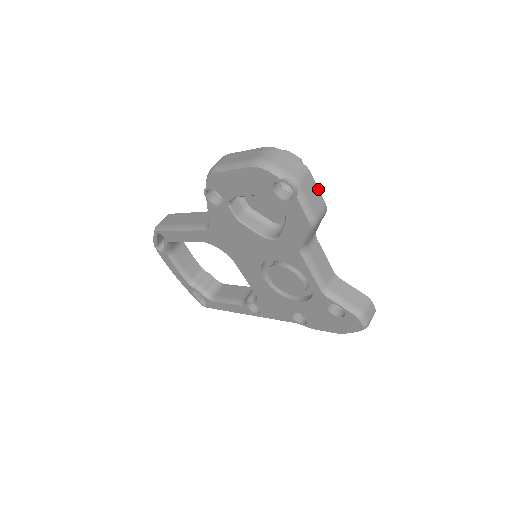
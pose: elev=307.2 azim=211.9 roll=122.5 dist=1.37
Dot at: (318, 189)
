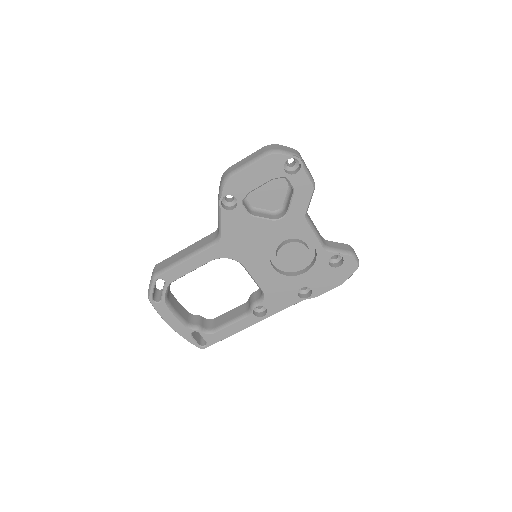
Dot at: occluded
